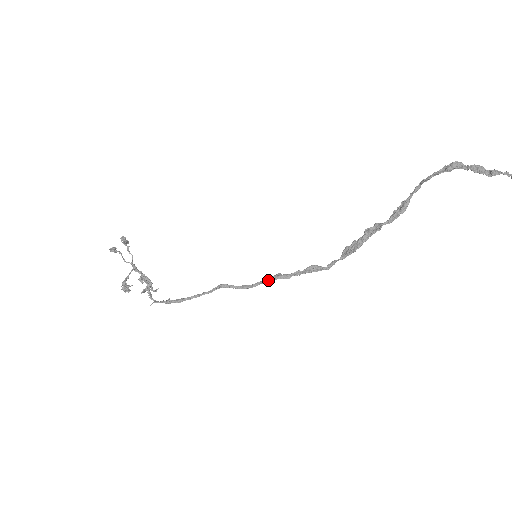
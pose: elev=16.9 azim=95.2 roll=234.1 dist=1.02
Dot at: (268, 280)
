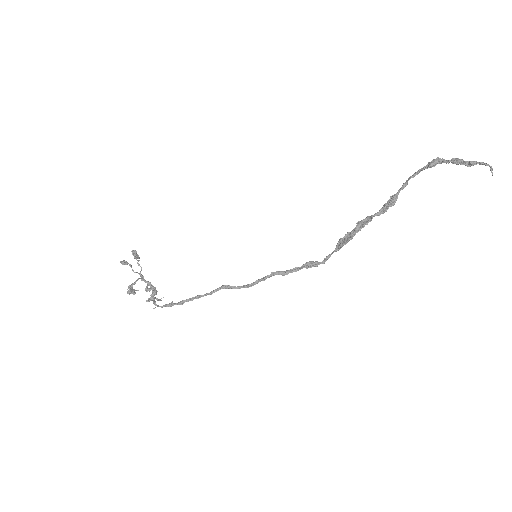
Dot at: (267, 277)
